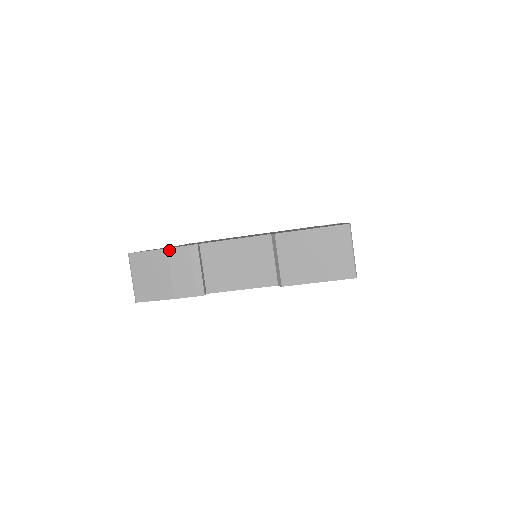
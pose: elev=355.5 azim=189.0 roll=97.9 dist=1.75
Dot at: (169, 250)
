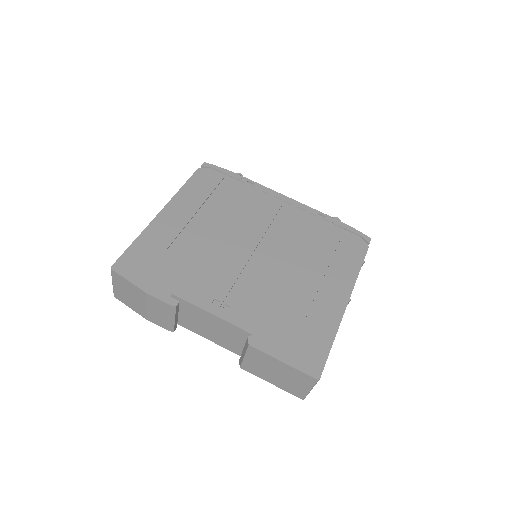
Dot at: (148, 295)
